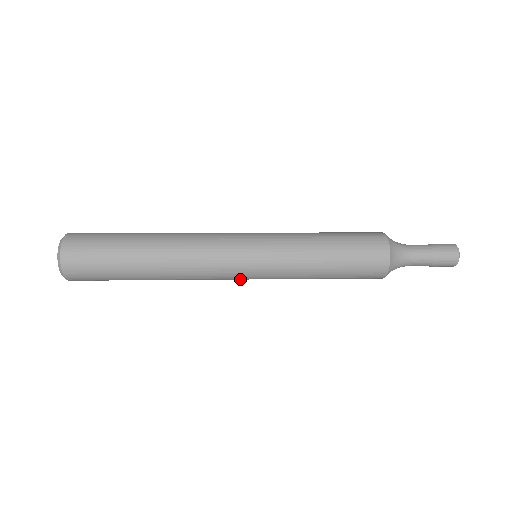
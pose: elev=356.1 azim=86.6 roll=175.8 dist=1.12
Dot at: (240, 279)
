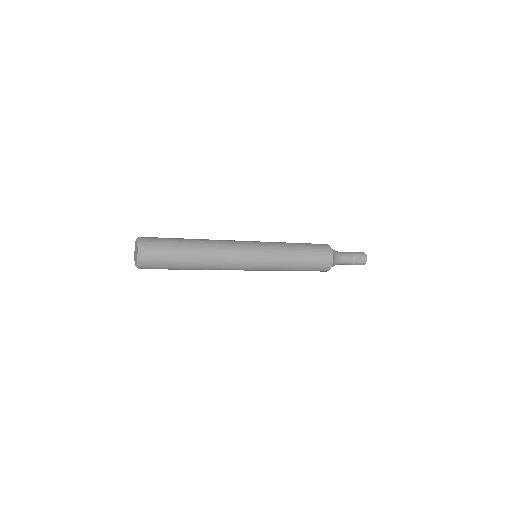
Dot at: (246, 270)
